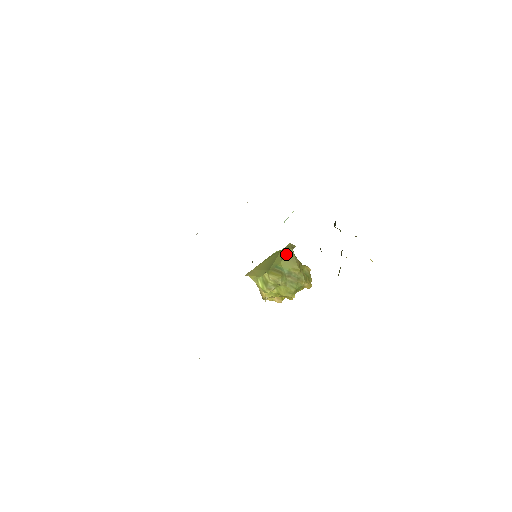
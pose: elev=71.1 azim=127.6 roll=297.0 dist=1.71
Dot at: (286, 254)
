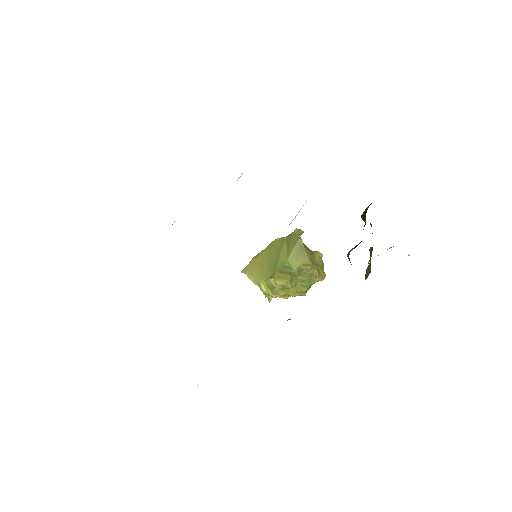
Dot at: (294, 247)
